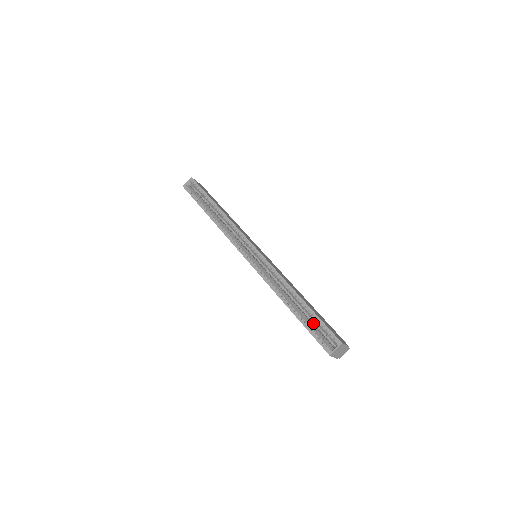
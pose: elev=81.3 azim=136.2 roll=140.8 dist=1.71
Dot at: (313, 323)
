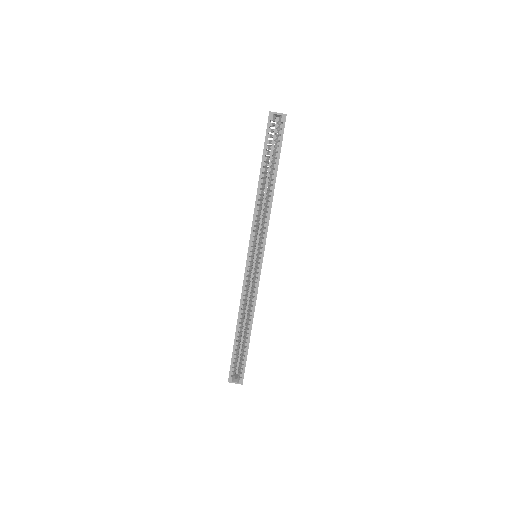
Dot at: (240, 345)
